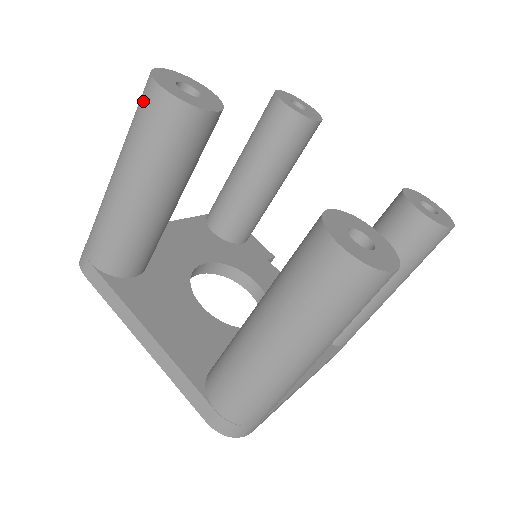
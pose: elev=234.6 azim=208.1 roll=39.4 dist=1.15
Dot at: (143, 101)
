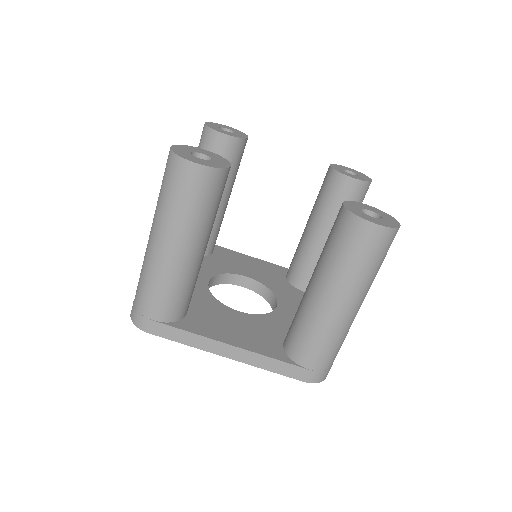
Dot at: occluded
